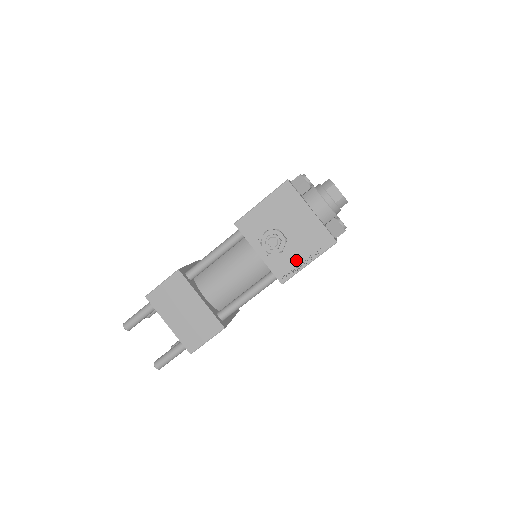
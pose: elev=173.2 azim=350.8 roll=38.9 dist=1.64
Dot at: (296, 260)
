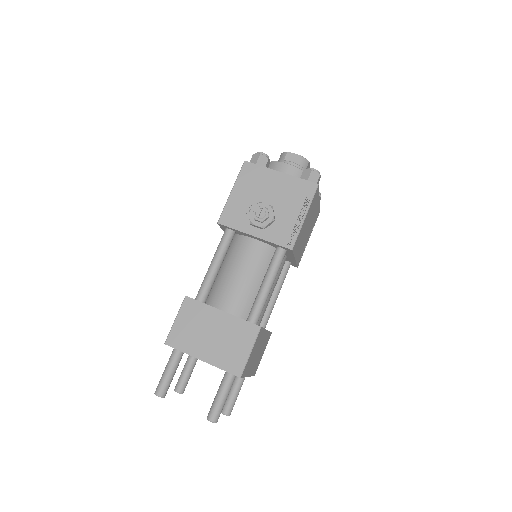
Dot at: (292, 221)
